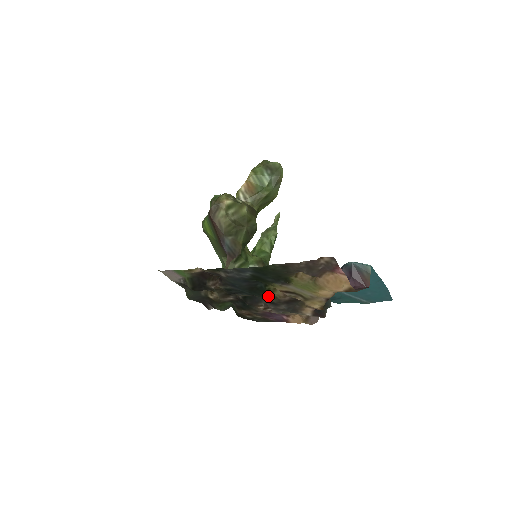
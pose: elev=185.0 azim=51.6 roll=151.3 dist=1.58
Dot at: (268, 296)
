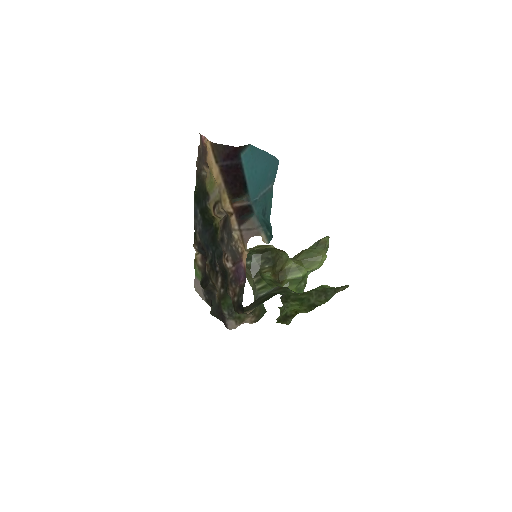
Dot at: (219, 235)
